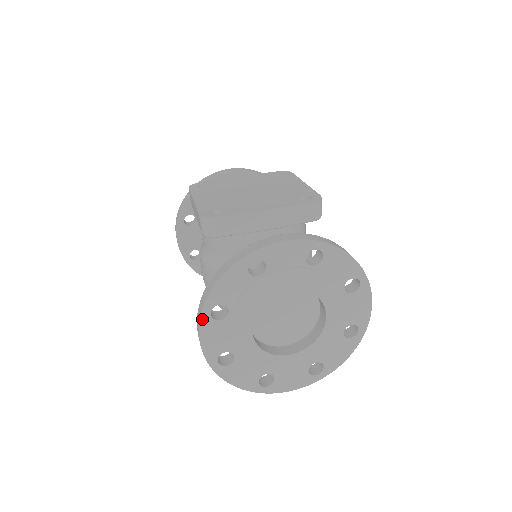
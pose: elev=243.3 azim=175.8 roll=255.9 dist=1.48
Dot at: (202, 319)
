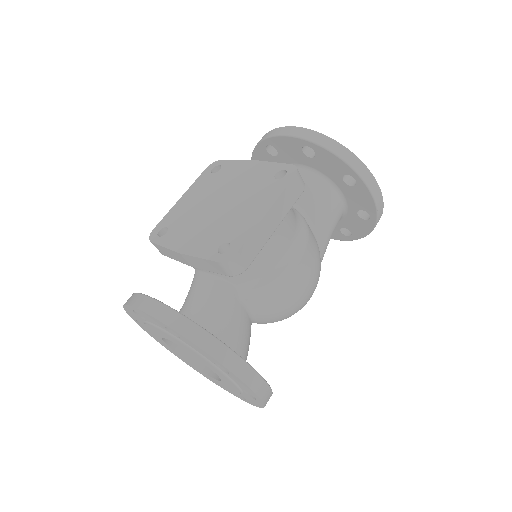
Dot at: (136, 322)
